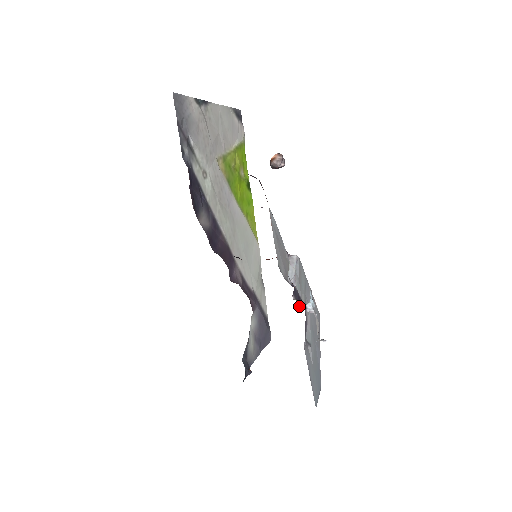
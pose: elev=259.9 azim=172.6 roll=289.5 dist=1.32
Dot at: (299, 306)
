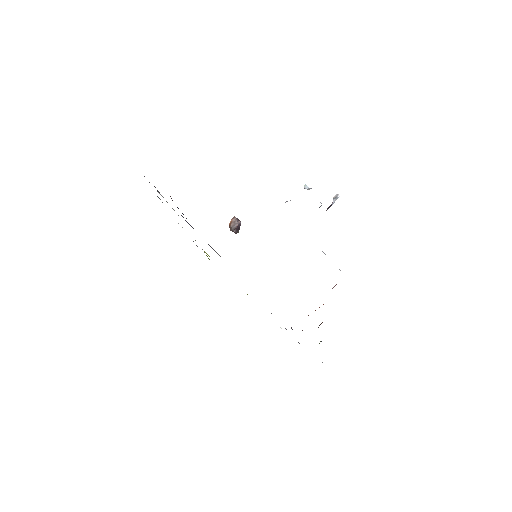
Dot at: occluded
